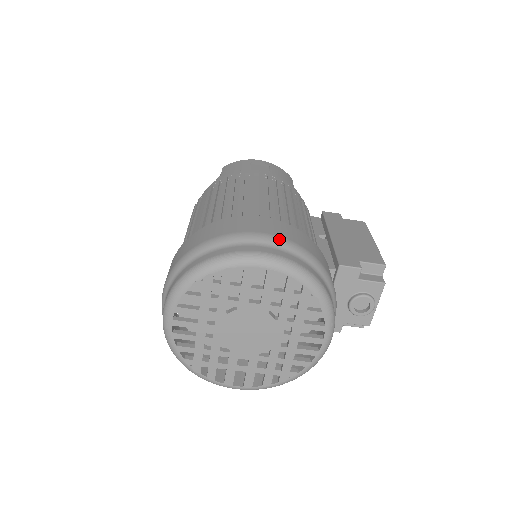
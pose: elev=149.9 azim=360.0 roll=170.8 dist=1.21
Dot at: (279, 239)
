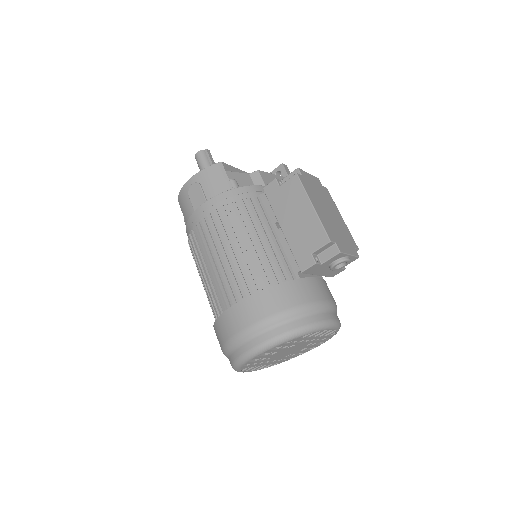
Dot at: (252, 328)
